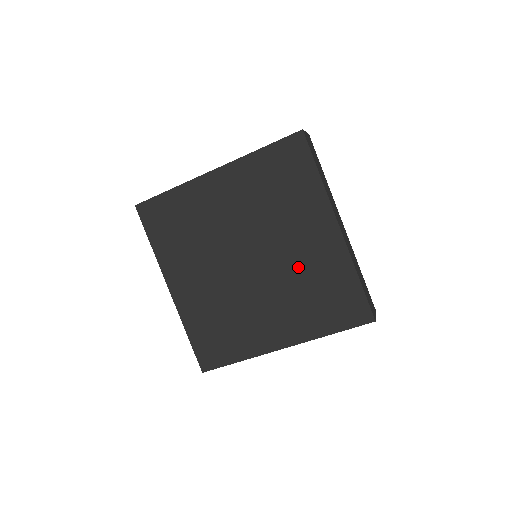
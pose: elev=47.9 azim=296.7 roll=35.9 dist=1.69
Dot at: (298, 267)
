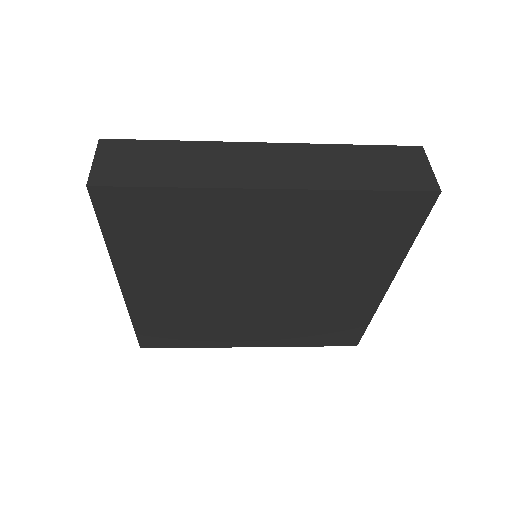
Dot at: (315, 304)
